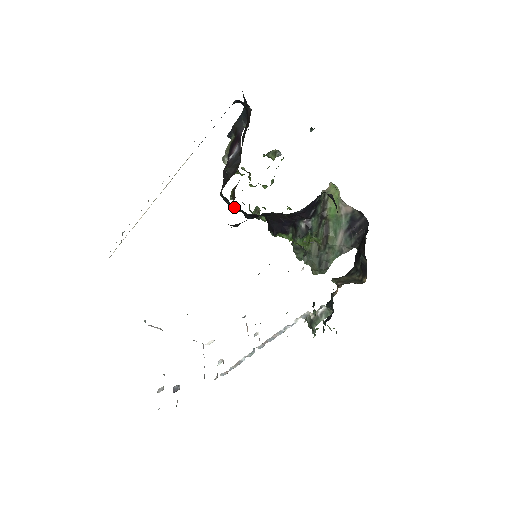
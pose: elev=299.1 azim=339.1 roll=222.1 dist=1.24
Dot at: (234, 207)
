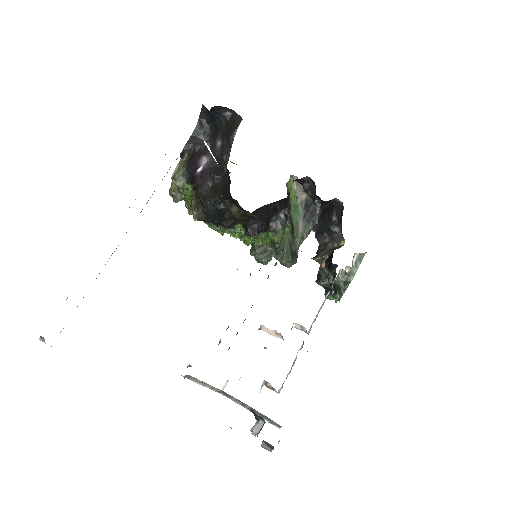
Dot at: (216, 218)
